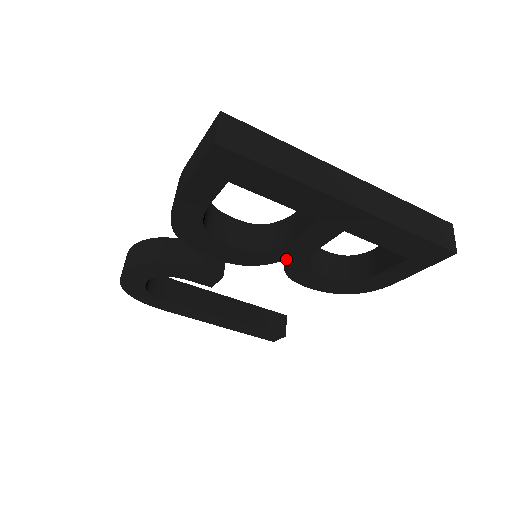
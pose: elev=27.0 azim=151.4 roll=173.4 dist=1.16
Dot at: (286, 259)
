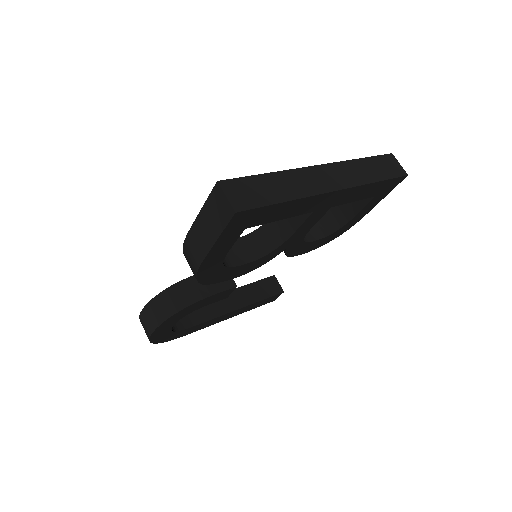
Dot at: (287, 247)
